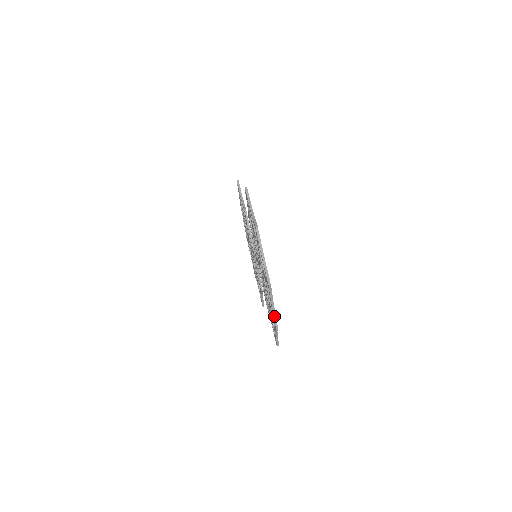
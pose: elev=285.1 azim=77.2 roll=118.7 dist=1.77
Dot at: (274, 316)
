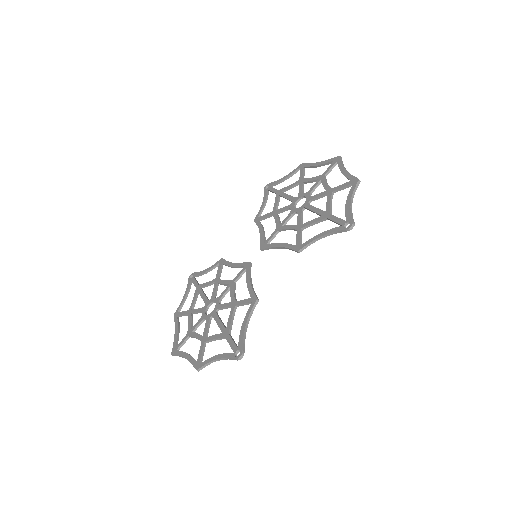
Dot at: (175, 324)
